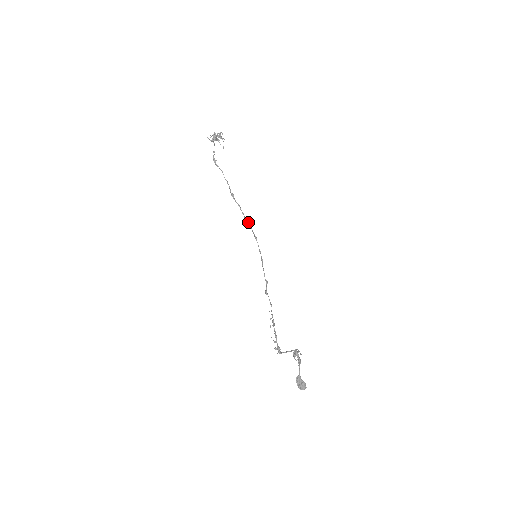
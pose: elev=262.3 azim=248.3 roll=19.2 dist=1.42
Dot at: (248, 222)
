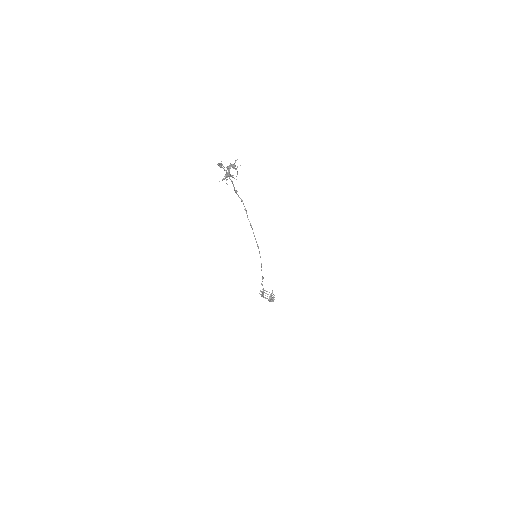
Dot at: (252, 228)
